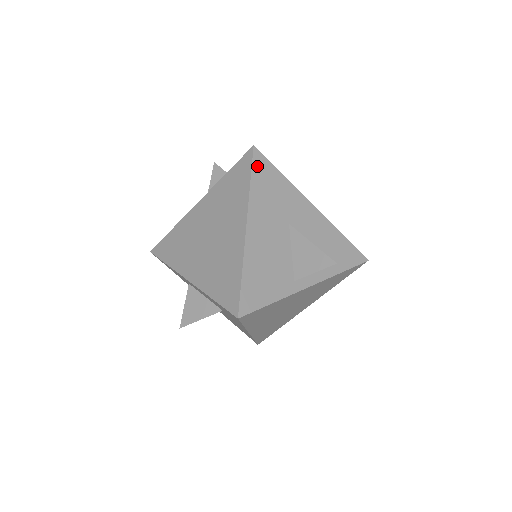
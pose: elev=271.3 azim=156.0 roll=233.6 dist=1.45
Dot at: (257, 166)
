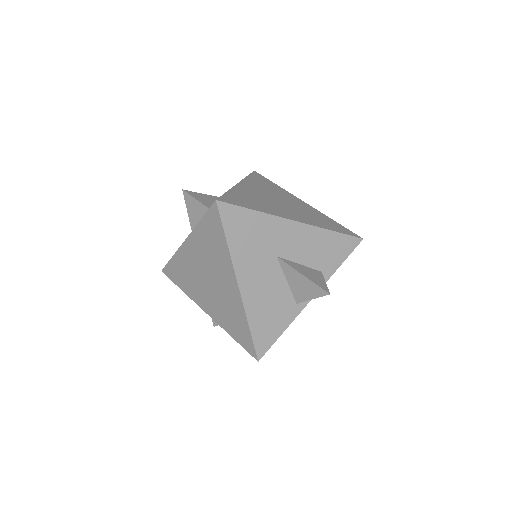
Dot at: (227, 220)
